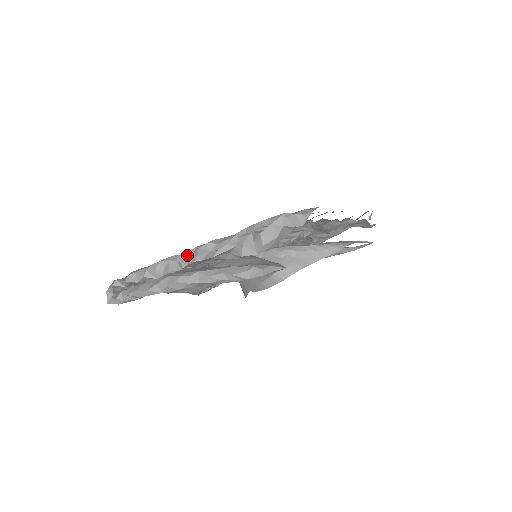
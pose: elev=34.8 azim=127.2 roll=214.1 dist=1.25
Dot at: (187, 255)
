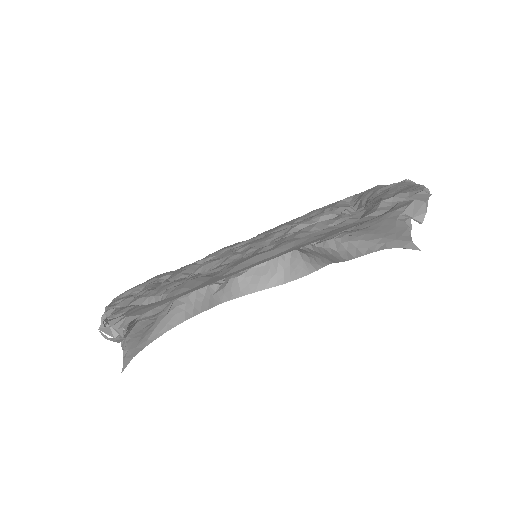
Dot at: occluded
